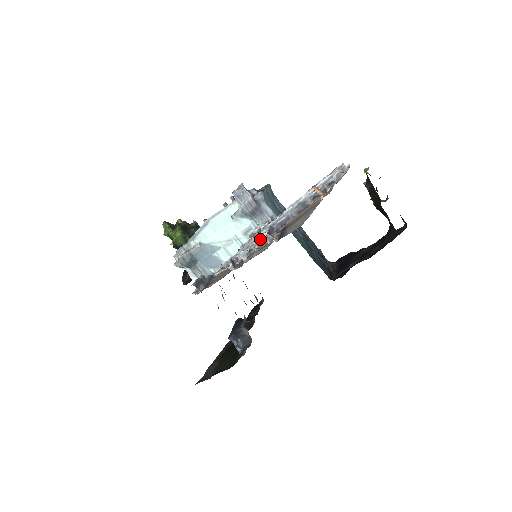
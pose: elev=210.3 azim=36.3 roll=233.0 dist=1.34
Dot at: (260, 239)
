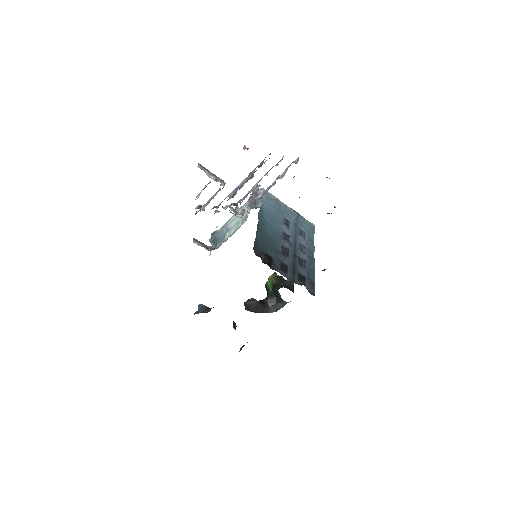
Dot at: (209, 183)
